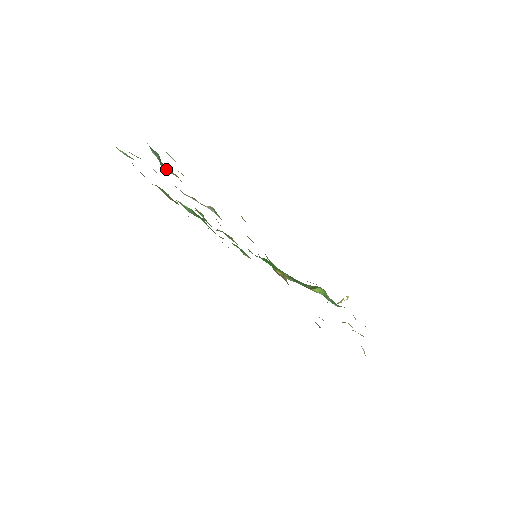
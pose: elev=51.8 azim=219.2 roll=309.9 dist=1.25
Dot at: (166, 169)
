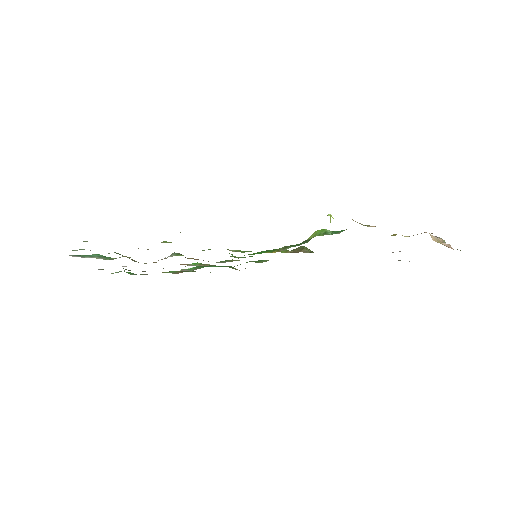
Dot at: occluded
